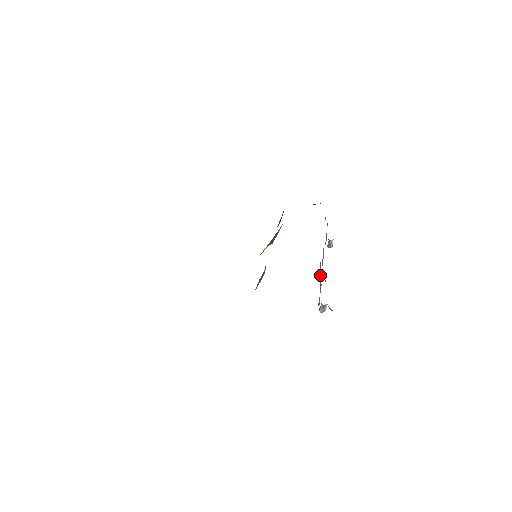
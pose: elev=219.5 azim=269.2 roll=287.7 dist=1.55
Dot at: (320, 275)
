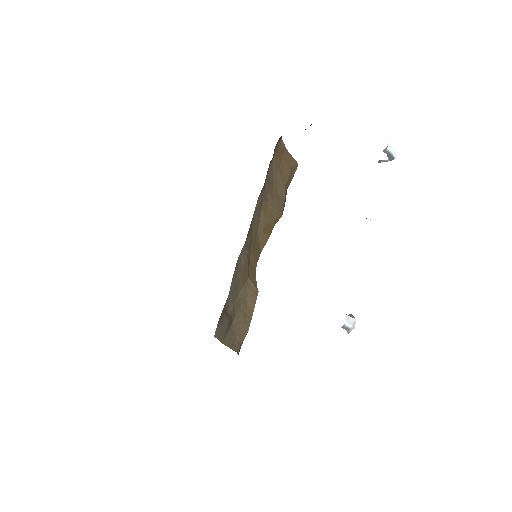
Dot at: occluded
